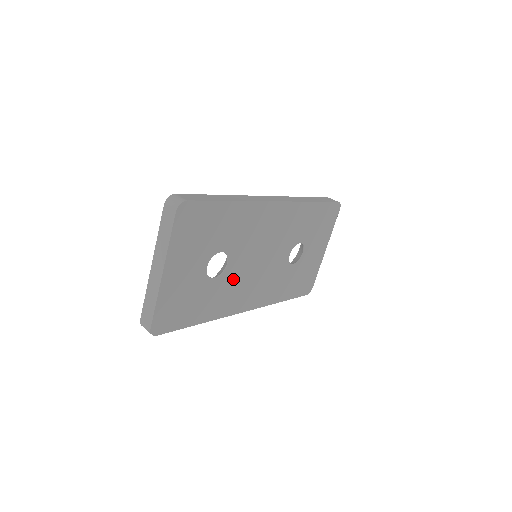
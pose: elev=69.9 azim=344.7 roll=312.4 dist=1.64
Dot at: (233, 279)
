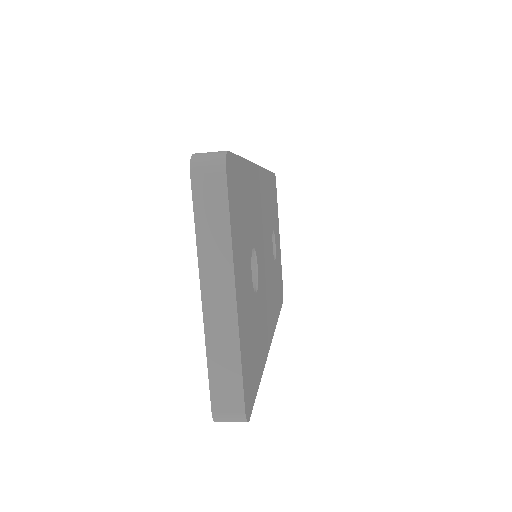
Dot at: (262, 292)
